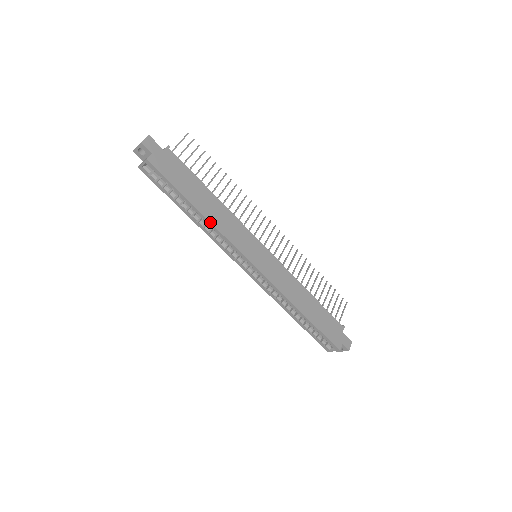
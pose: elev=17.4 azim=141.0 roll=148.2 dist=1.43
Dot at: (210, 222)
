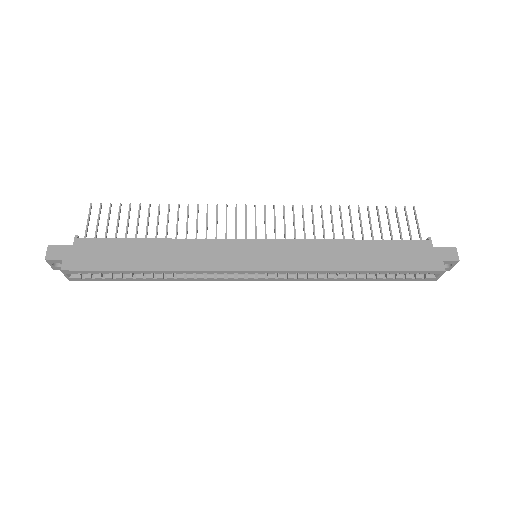
Dot at: (171, 271)
